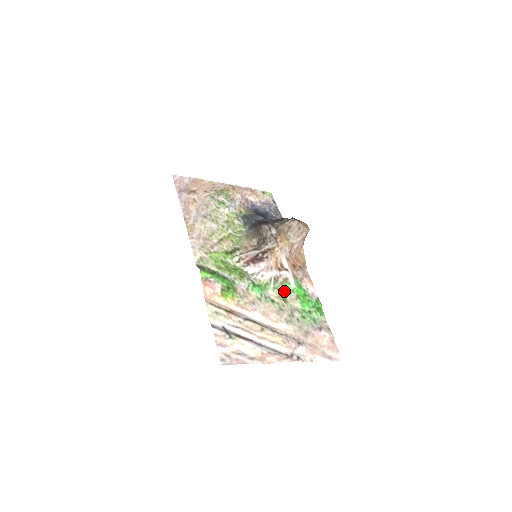
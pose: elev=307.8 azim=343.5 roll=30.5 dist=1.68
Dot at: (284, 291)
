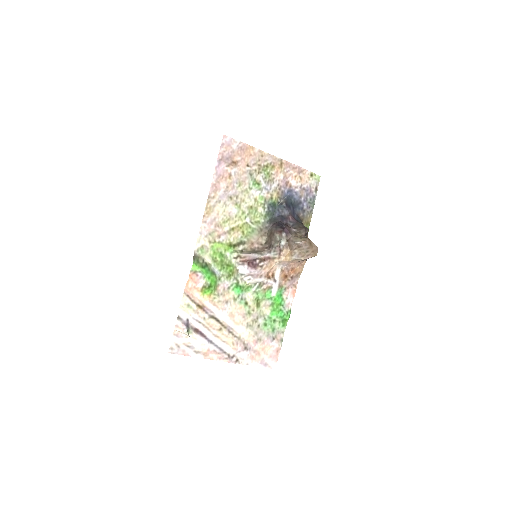
Dot at: (262, 297)
